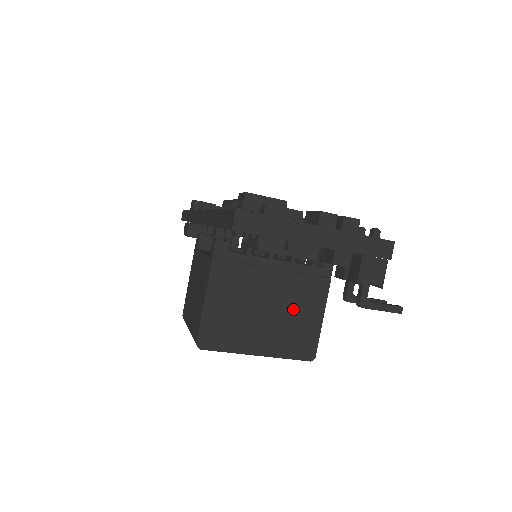
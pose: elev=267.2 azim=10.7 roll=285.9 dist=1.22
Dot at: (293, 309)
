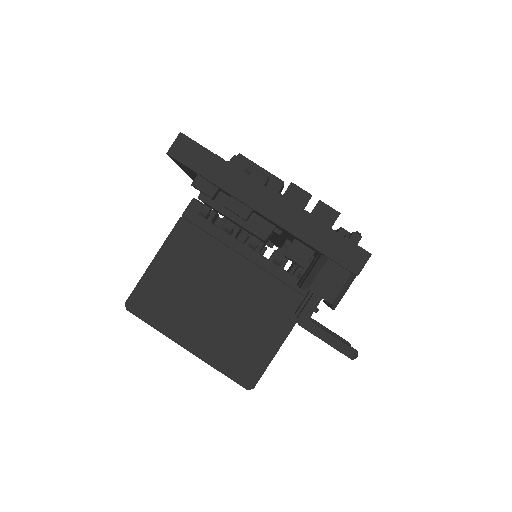
Dot at: (249, 315)
